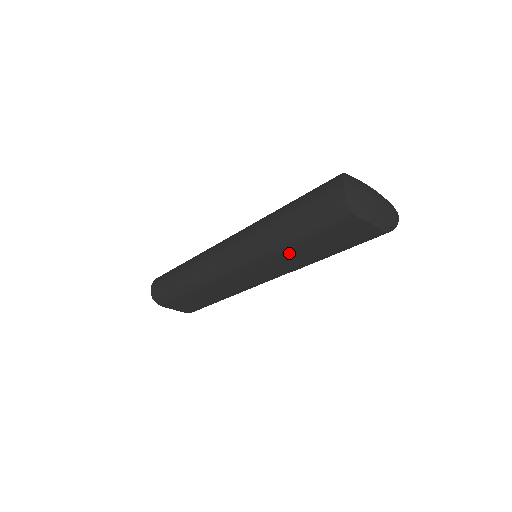
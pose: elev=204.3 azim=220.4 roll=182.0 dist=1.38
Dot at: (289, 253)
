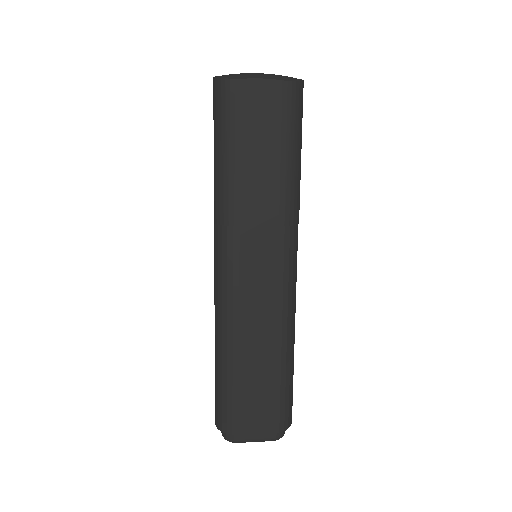
Dot at: (247, 189)
